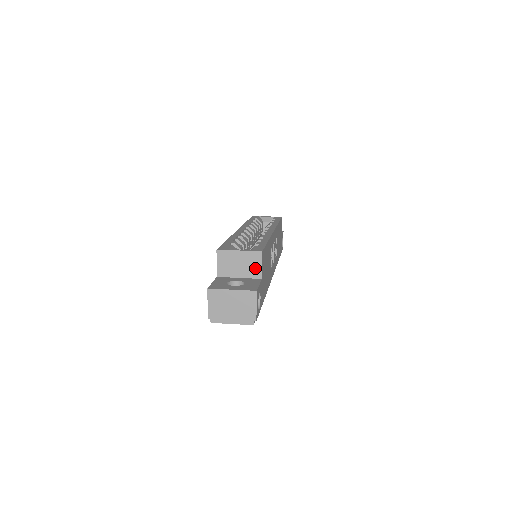
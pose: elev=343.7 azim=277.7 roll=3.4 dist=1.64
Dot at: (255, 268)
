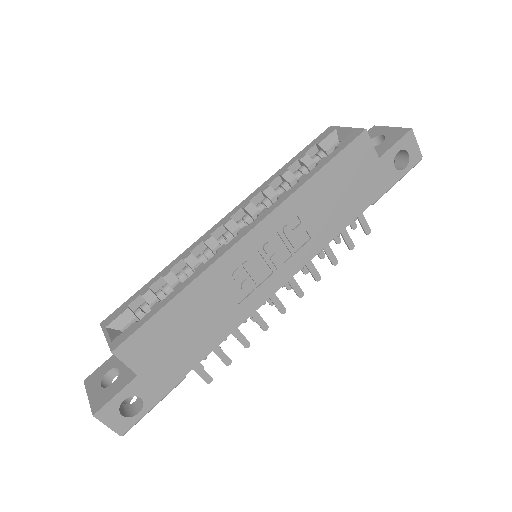
Dot at: occluded
